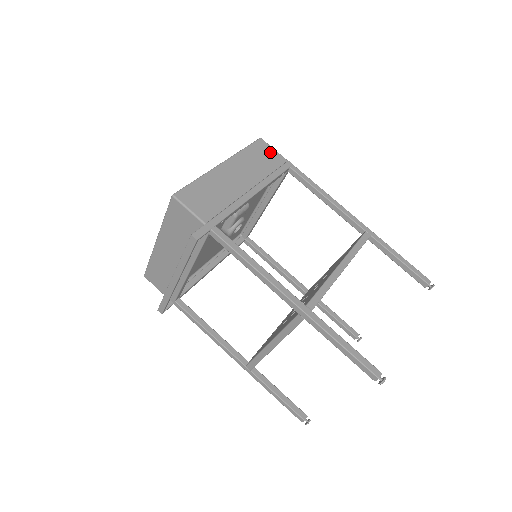
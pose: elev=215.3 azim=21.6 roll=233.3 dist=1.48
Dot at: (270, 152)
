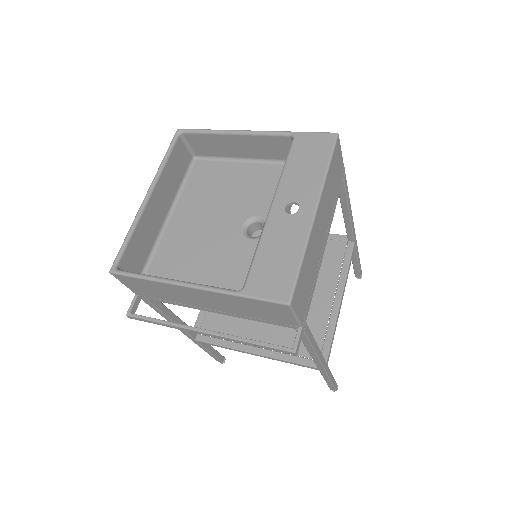
Dot at: (339, 160)
